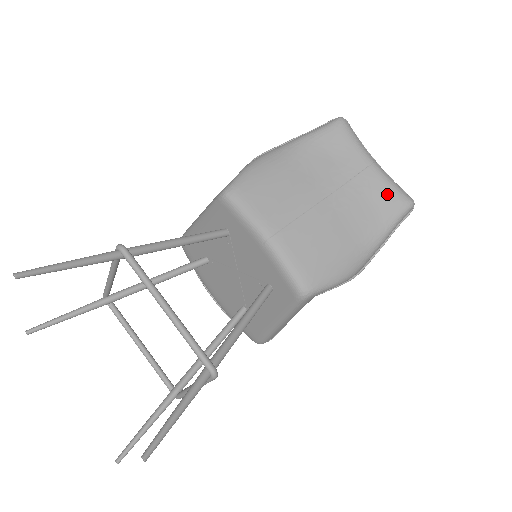
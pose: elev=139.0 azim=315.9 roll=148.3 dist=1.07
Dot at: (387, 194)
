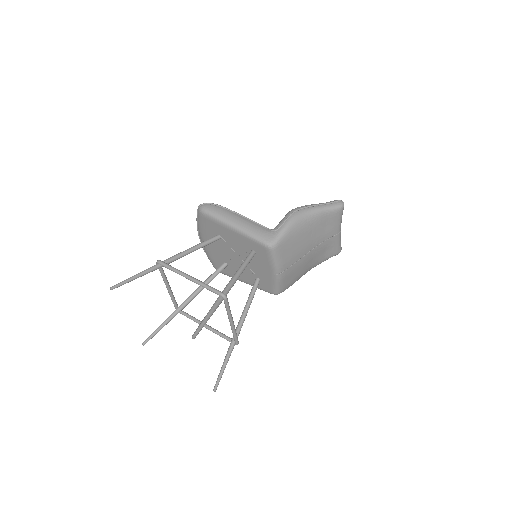
Dot at: (335, 248)
